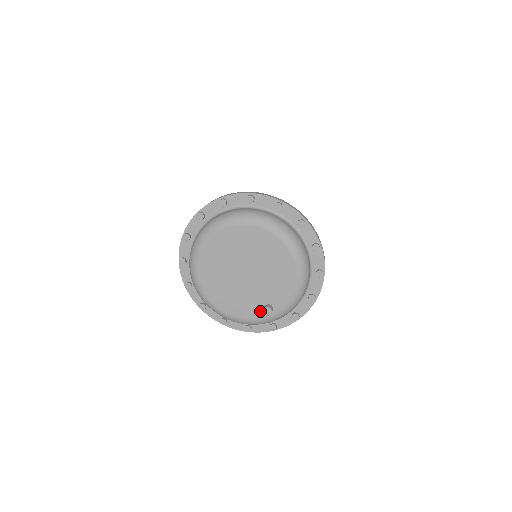
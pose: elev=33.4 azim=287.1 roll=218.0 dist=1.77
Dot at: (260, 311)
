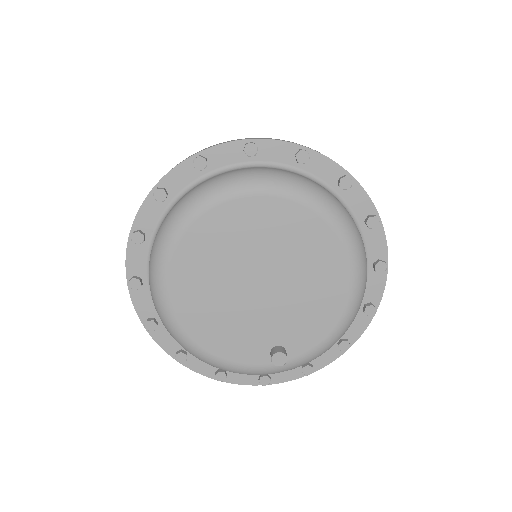
Dot at: (262, 355)
